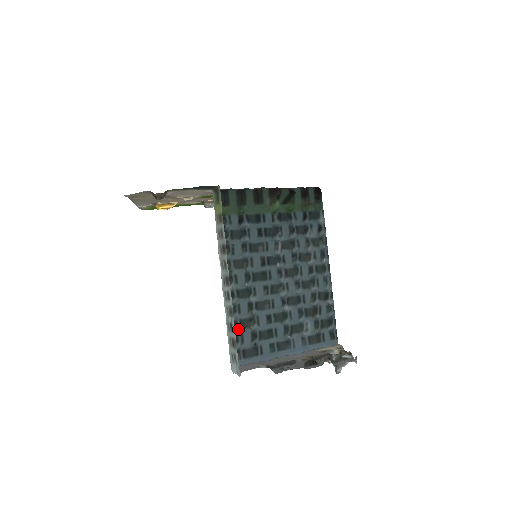
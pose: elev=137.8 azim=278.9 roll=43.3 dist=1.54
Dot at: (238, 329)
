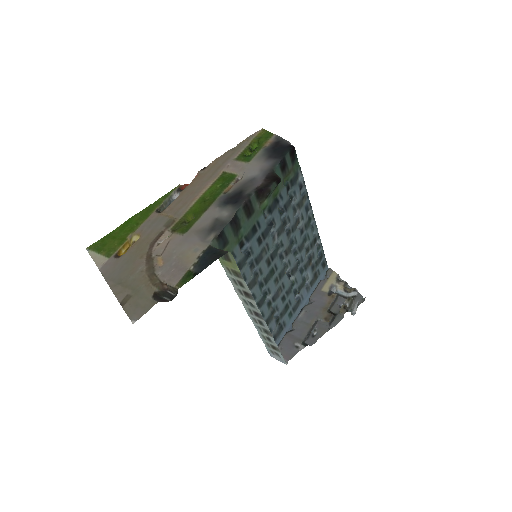
Dot at: occluded
